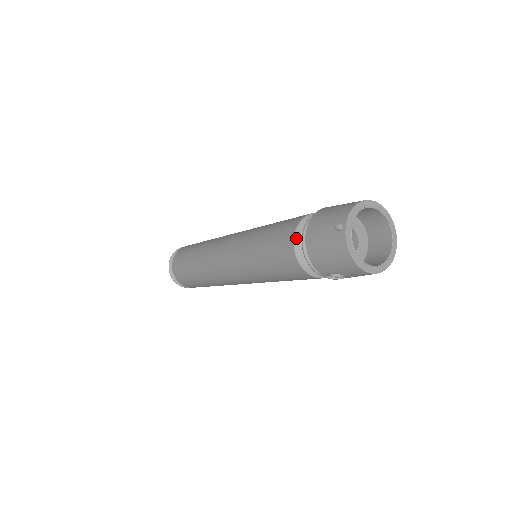
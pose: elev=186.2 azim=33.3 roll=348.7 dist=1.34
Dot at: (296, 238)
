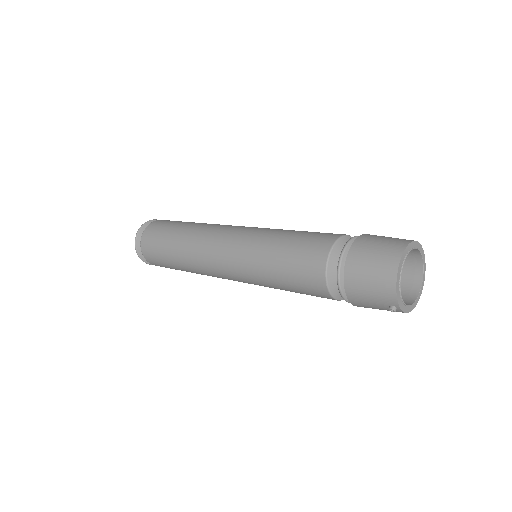
Dot at: (334, 296)
